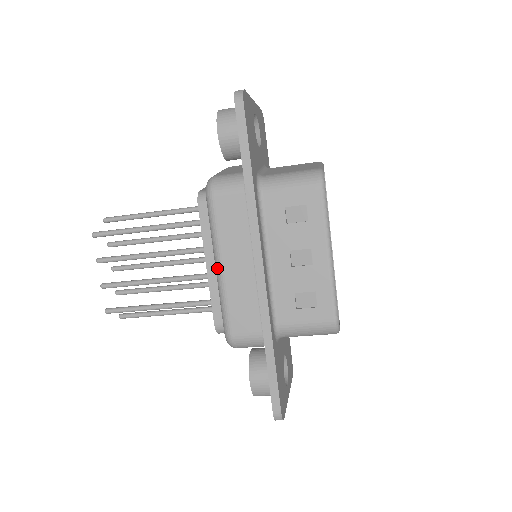
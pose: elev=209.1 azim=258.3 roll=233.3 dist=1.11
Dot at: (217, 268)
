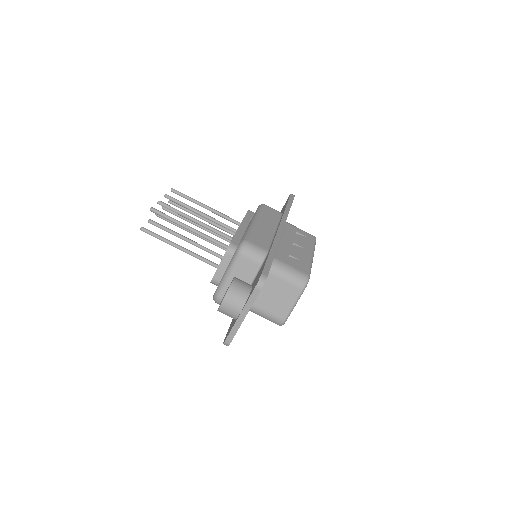
Dot at: (253, 221)
